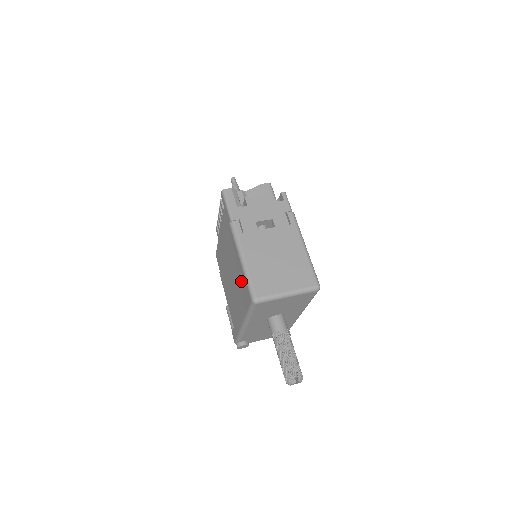
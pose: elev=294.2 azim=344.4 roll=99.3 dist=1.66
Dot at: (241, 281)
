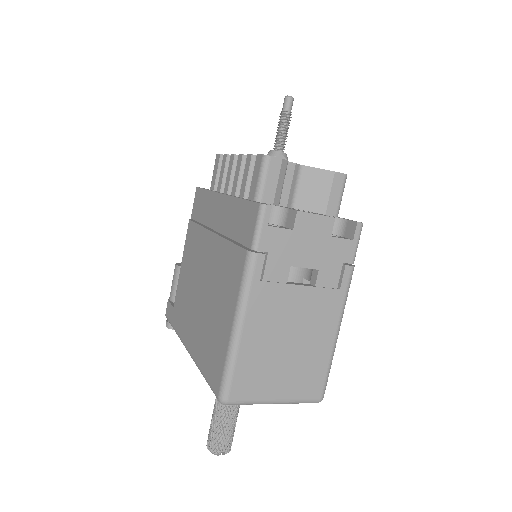
Dot at: (217, 338)
